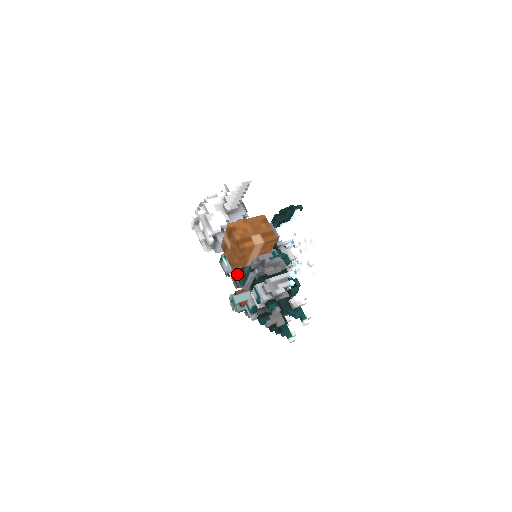
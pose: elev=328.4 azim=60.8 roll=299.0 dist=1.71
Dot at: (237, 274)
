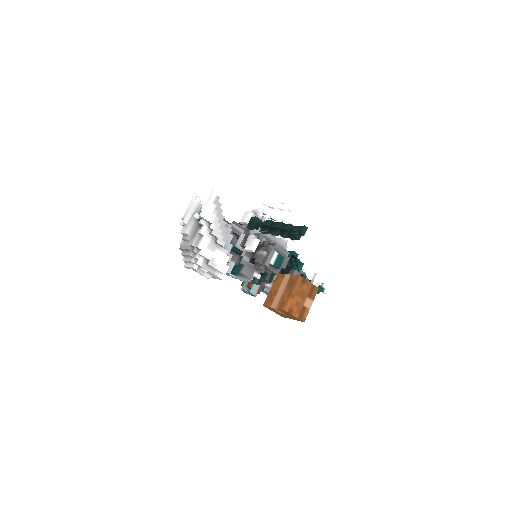
Dot at: occluded
